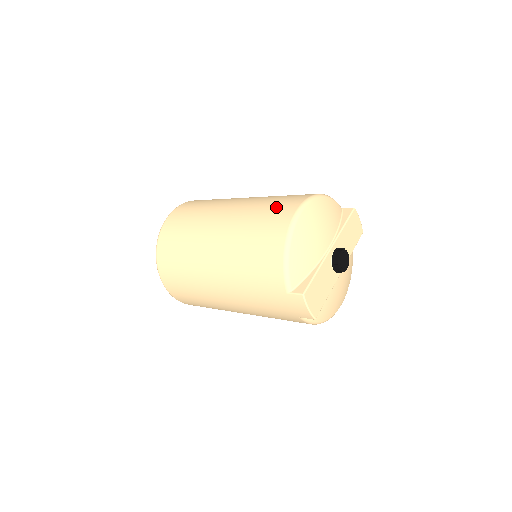
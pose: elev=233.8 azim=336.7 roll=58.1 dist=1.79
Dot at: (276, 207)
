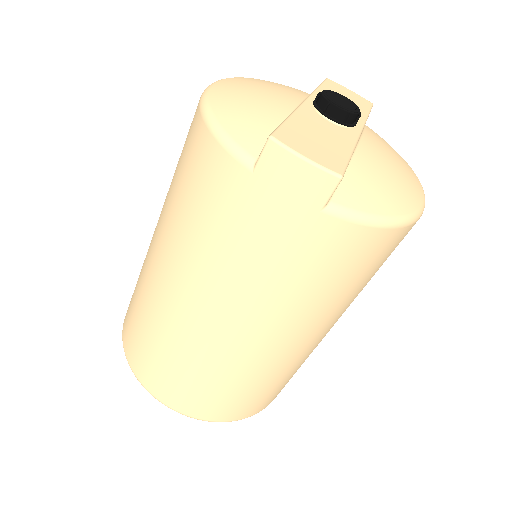
Dot at: occluded
